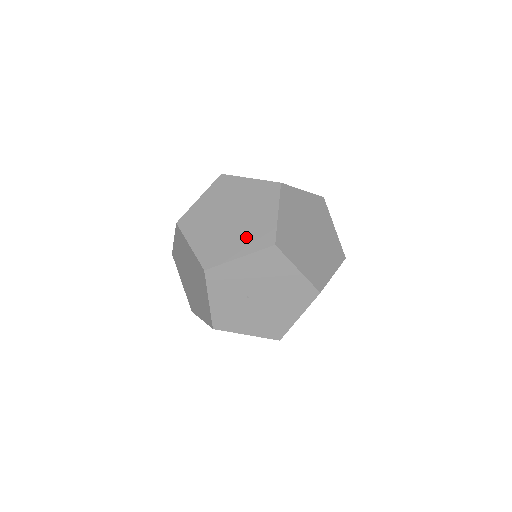
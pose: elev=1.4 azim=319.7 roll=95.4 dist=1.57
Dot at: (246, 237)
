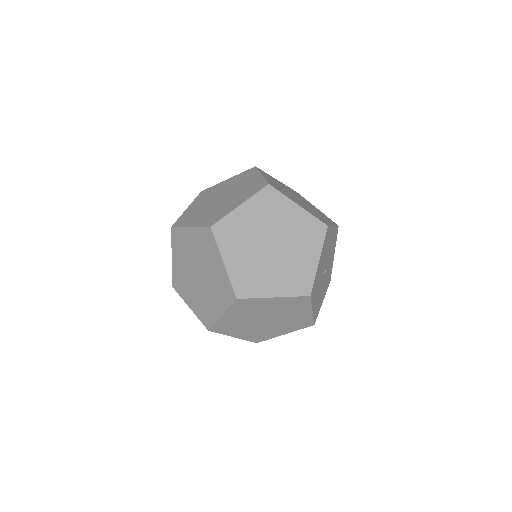
Dot at: (216, 294)
